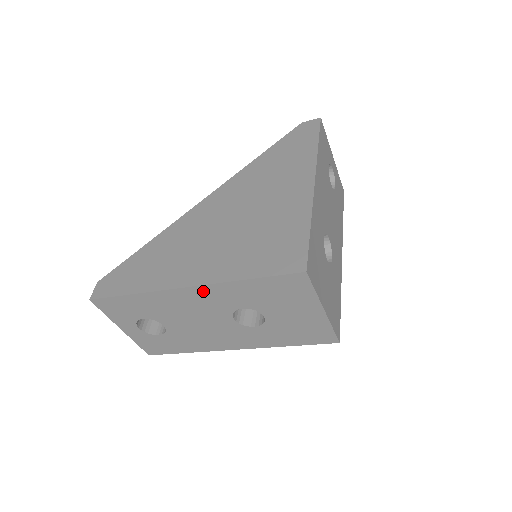
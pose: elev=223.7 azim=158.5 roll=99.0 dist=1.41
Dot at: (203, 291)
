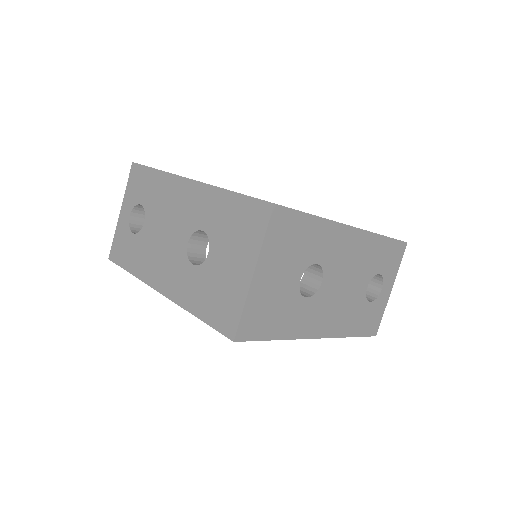
Dot at: (196, 190)
